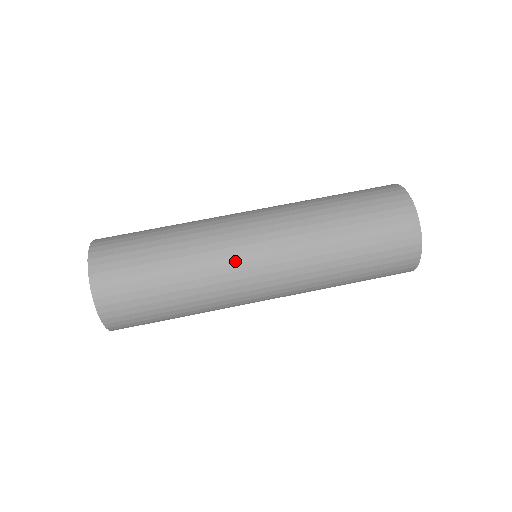
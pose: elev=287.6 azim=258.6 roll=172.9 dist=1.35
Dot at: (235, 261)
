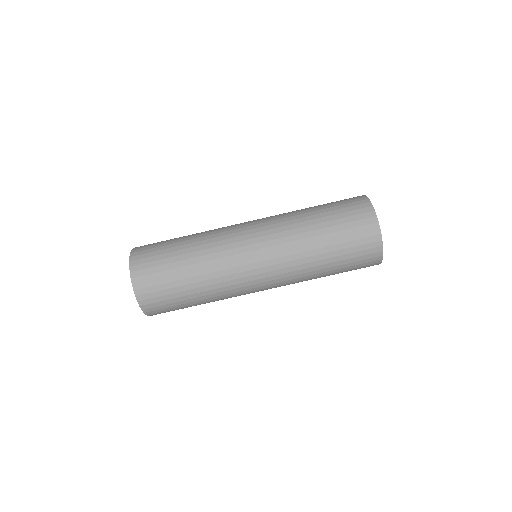
Dot at: occluded
